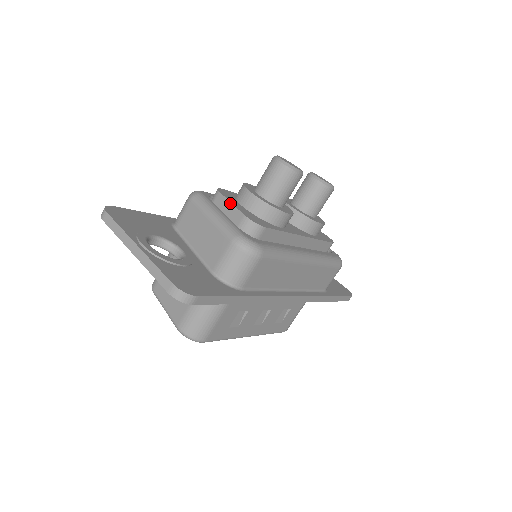
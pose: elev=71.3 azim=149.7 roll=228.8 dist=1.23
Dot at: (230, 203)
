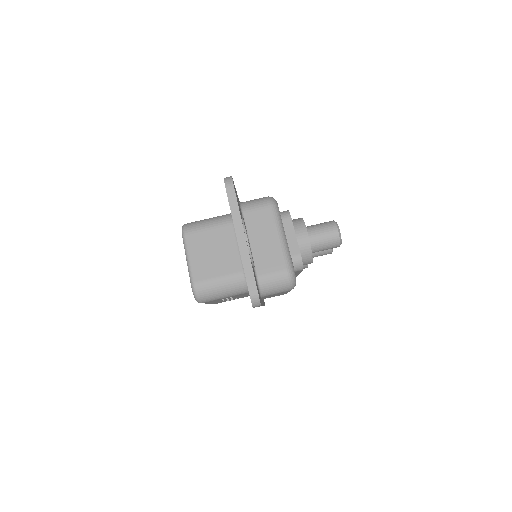
Dot at: (295, 235)
